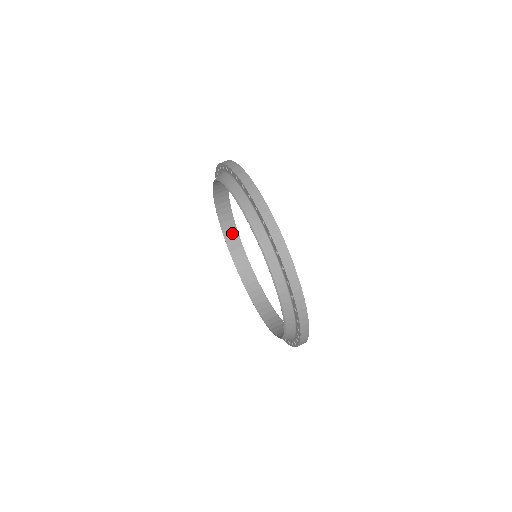
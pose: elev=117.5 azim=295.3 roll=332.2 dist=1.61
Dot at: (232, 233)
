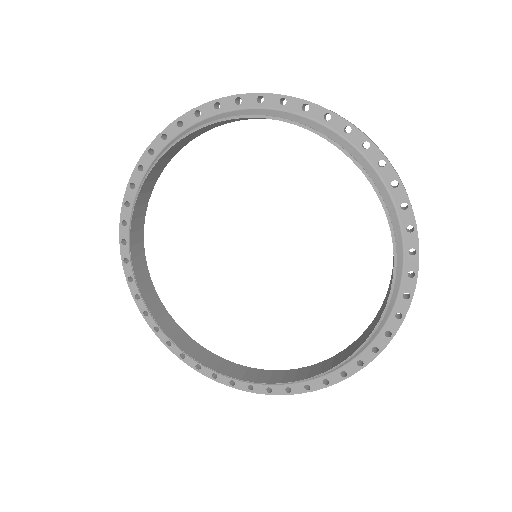
Dot at: (208, 358)
